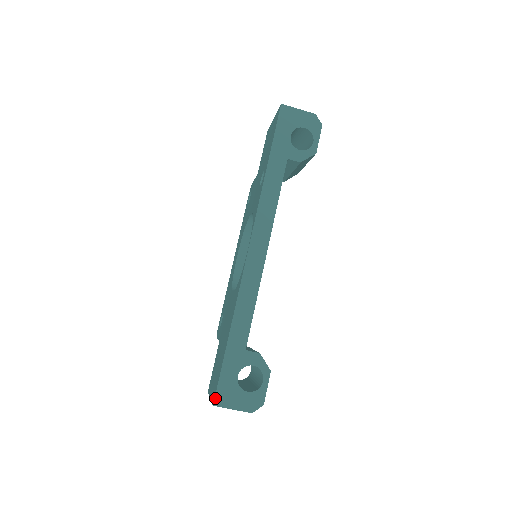
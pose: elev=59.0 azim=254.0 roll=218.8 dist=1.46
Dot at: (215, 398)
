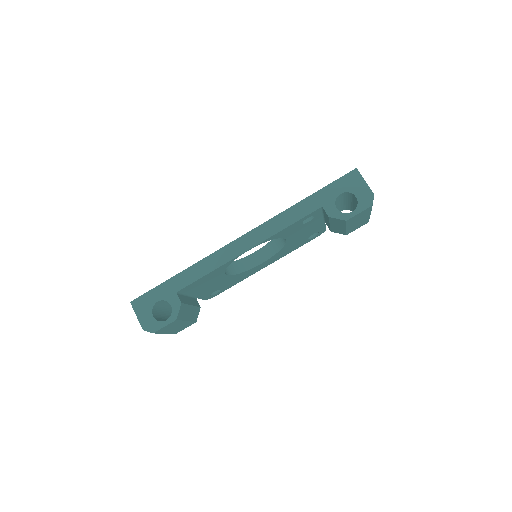
Dot at: (135, 299)
